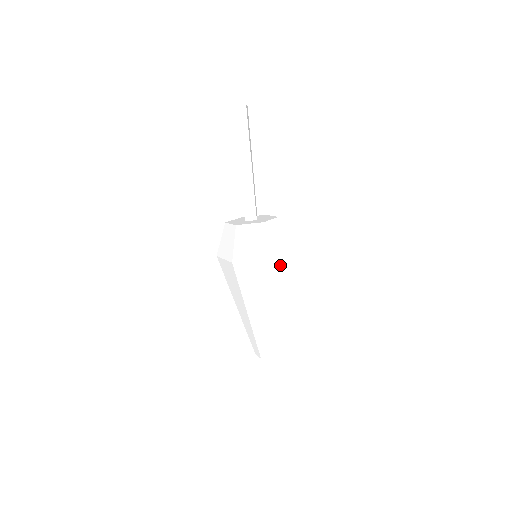
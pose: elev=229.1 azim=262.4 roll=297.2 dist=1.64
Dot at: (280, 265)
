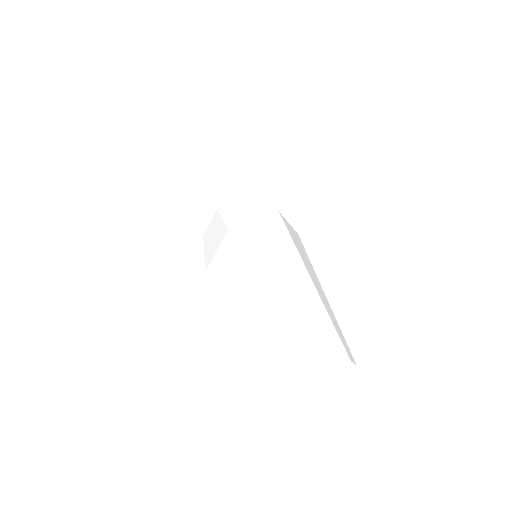
Dot at: (251, 236)
